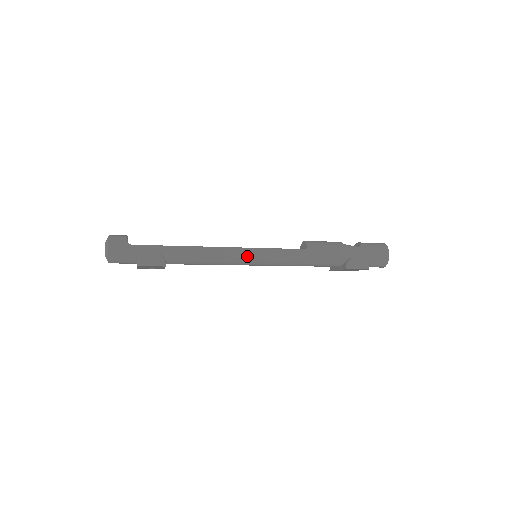
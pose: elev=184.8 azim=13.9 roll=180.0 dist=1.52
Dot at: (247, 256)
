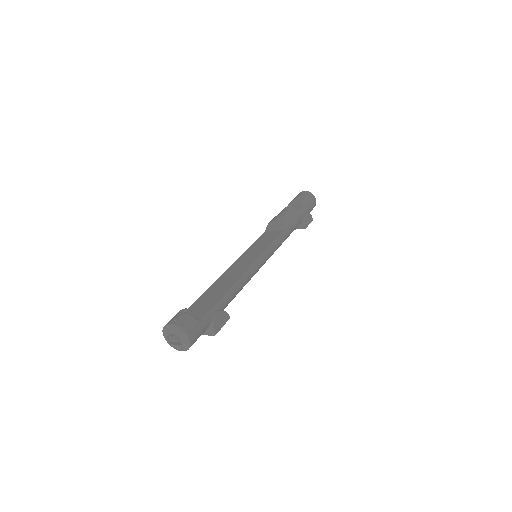
Dot at: (263, 263)
